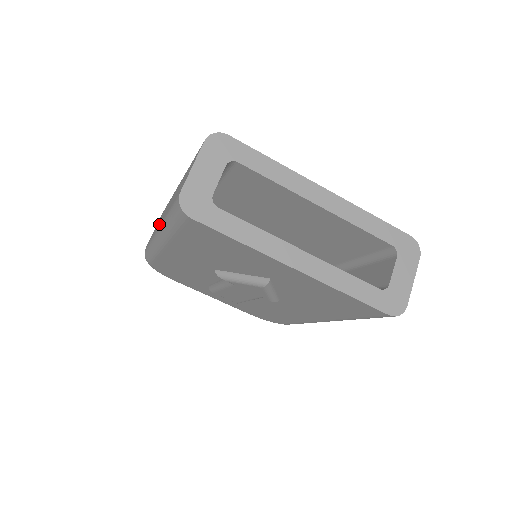
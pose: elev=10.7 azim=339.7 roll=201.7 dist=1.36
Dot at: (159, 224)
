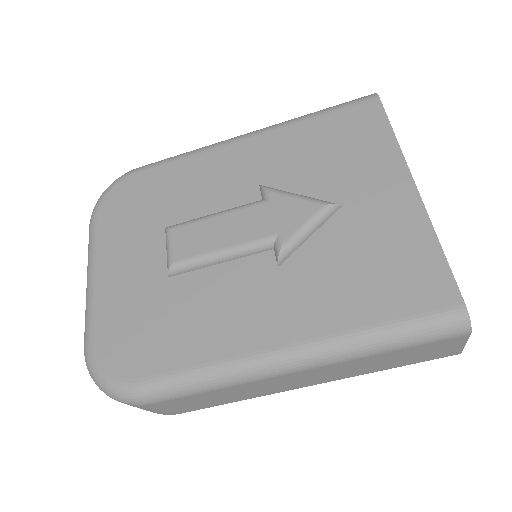
Dot at: occluded
